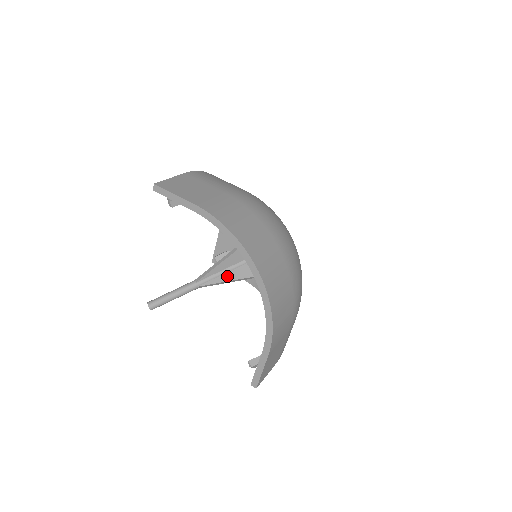
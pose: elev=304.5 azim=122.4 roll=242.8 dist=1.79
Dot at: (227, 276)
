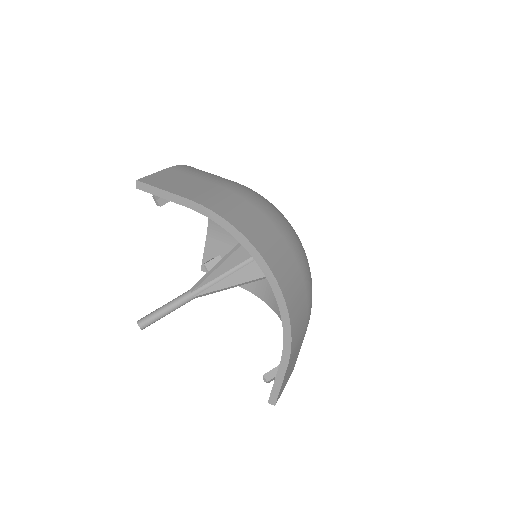
Dot at: (226, 282)
